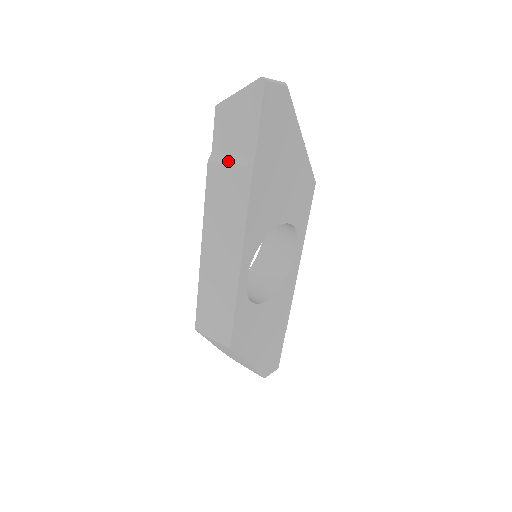
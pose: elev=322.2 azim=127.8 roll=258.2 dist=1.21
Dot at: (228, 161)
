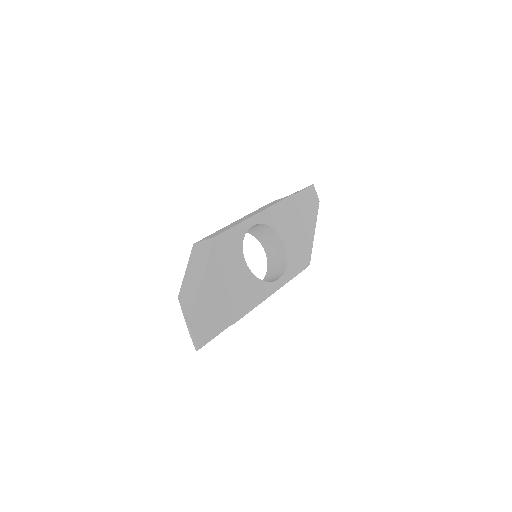
Dot at: occluded
